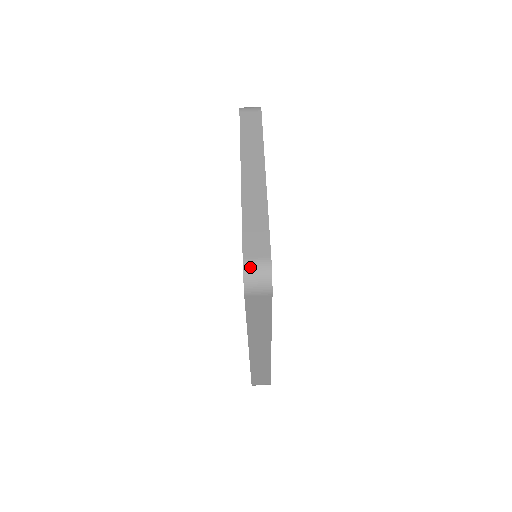
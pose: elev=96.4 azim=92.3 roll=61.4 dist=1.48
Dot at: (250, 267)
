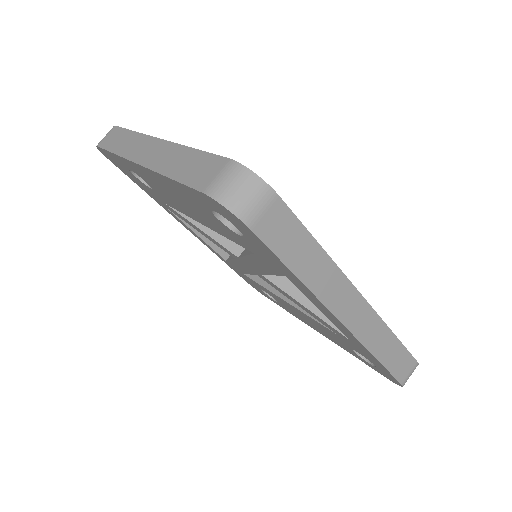
Dot at: (218, 189)
